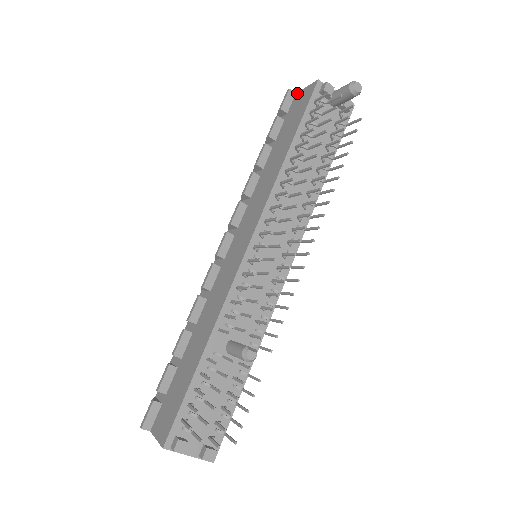
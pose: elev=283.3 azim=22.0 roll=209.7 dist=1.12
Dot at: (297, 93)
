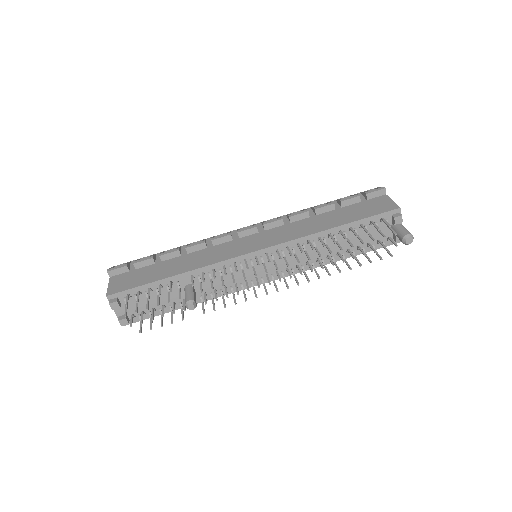
Dot at: (386, 195)
